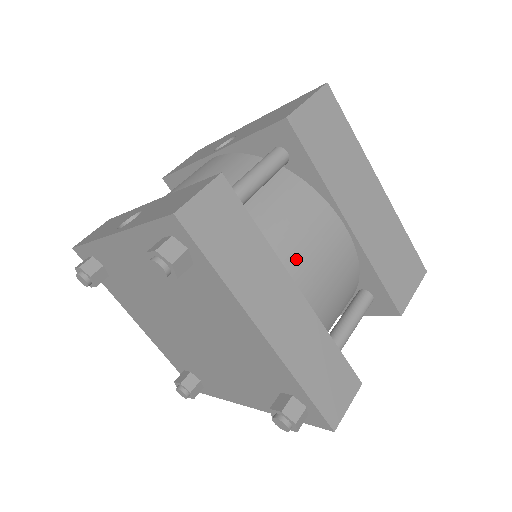
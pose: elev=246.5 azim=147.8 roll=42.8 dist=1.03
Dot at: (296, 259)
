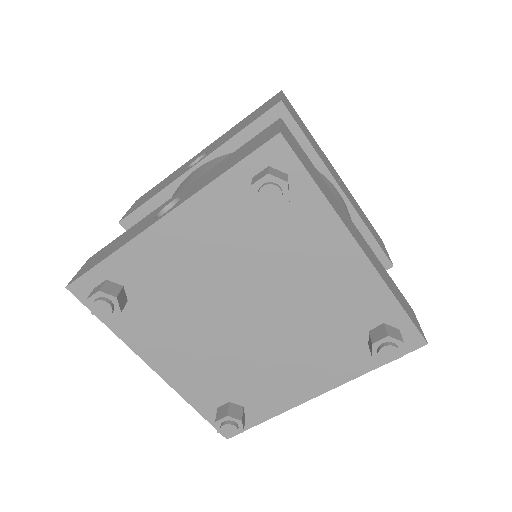
Dot at: occluded
